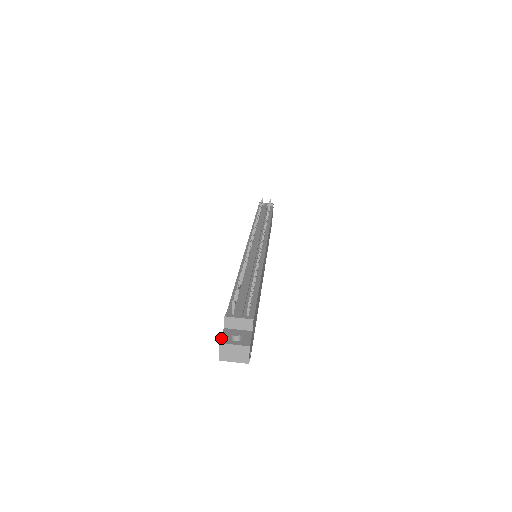
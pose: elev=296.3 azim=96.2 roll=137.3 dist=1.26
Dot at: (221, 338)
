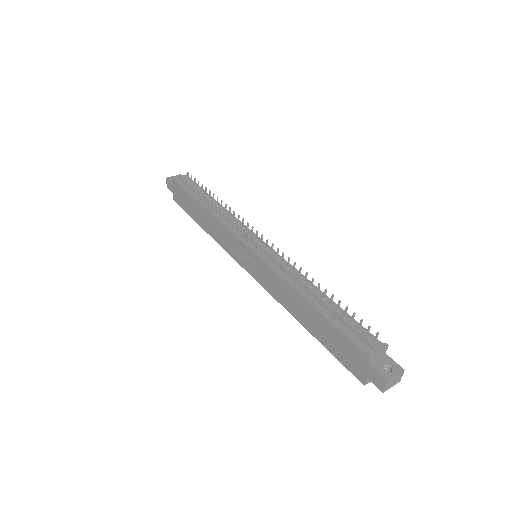
Dot at: (382, 376)
